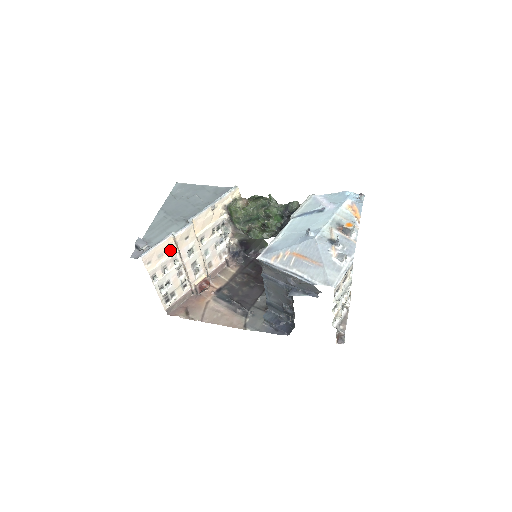
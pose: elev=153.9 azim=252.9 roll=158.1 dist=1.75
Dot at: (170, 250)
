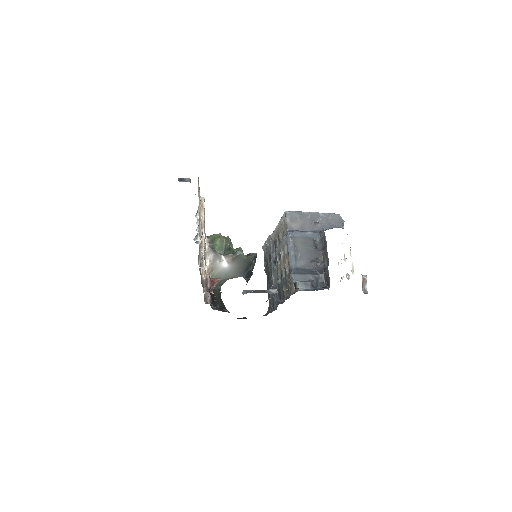
Dot at: occluded
